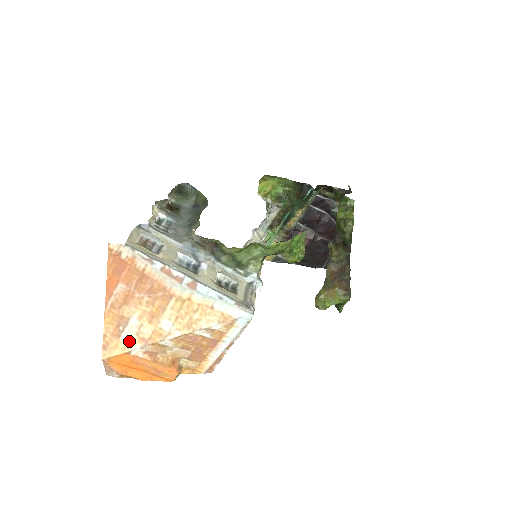
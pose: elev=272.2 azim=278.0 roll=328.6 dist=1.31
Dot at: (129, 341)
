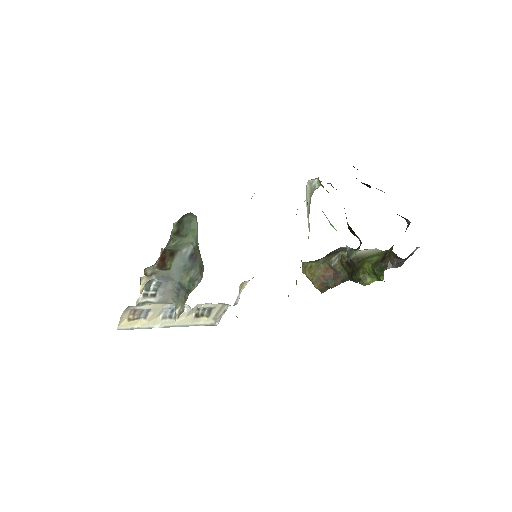
Dot at: occluded
